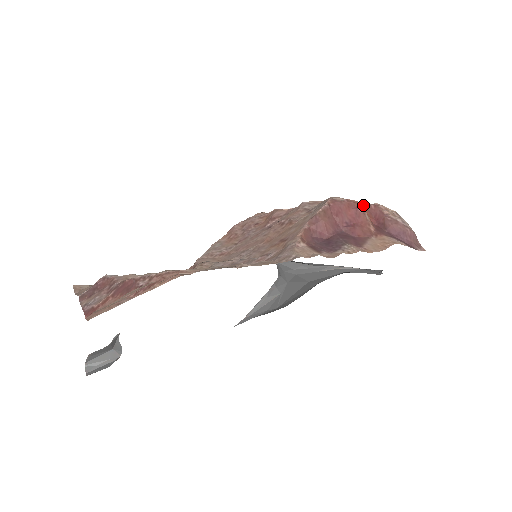
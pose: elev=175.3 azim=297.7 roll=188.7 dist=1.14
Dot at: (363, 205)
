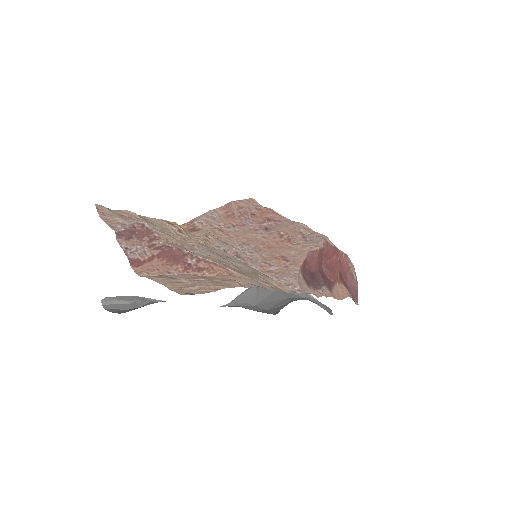
Dot at: occluded
